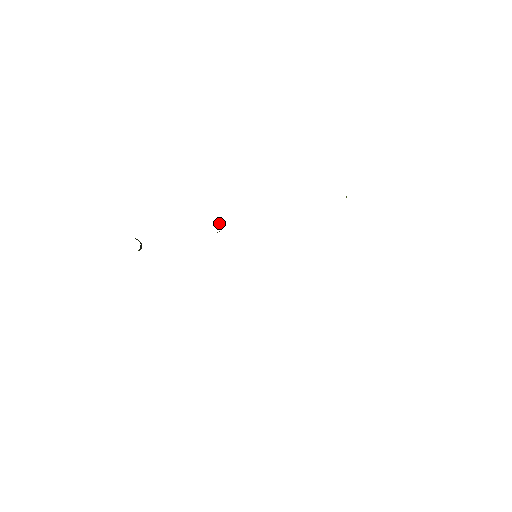
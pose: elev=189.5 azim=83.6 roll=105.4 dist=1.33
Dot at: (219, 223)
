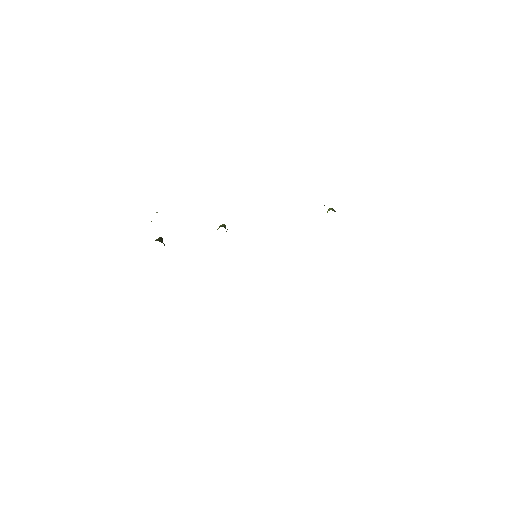
Dot at: (225, 226)
